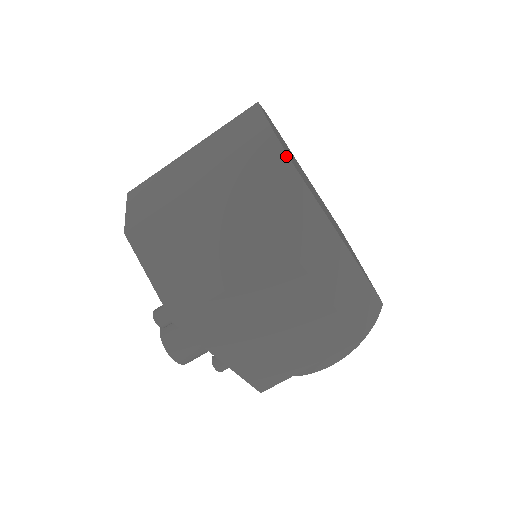
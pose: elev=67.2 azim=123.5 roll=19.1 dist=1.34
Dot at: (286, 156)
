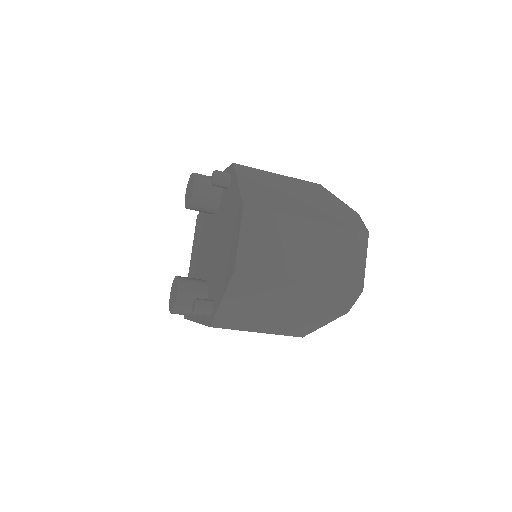
Dot at: (353, 304)
